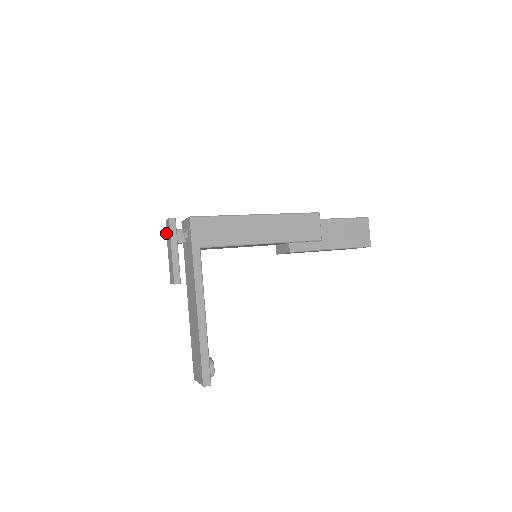
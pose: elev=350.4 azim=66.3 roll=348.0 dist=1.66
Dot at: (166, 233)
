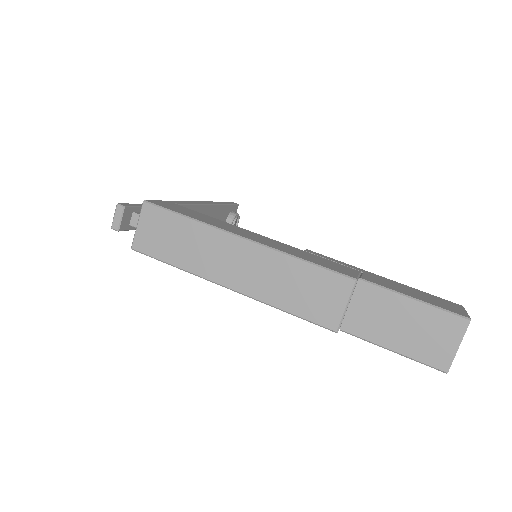
Dot at: (127, 204)
